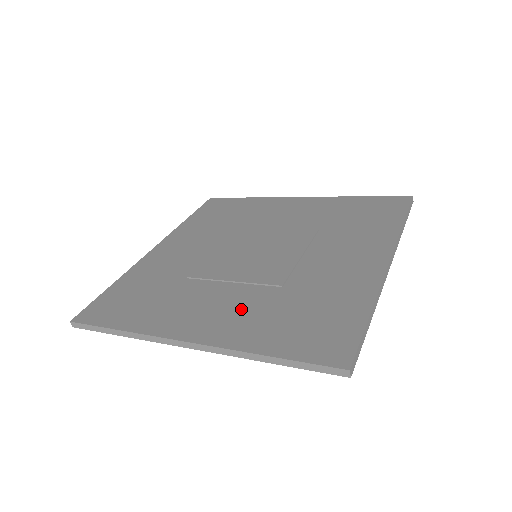
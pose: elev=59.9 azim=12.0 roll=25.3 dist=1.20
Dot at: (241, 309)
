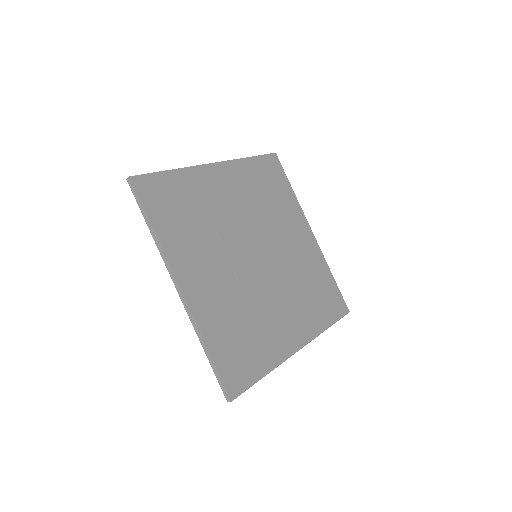
Dot at: (220, 297)
